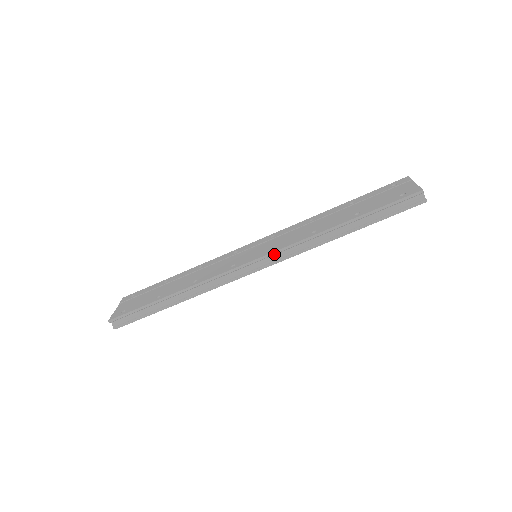
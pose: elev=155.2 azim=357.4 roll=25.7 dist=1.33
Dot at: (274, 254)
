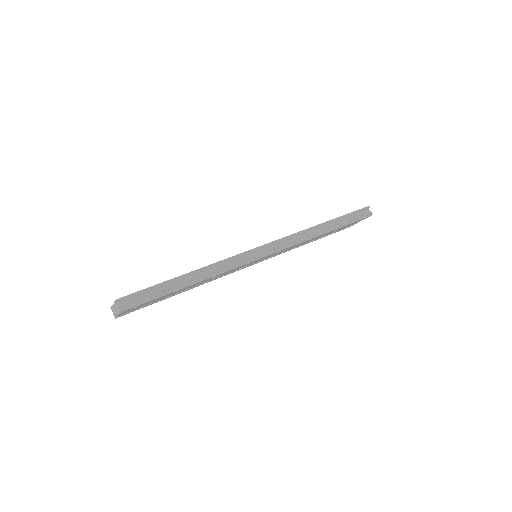
Dot at: (279, 242)
